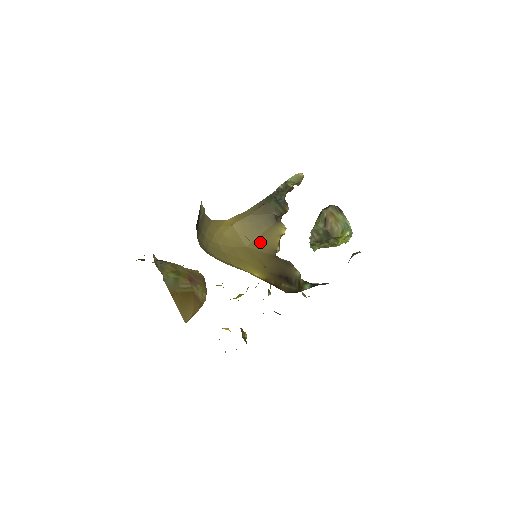
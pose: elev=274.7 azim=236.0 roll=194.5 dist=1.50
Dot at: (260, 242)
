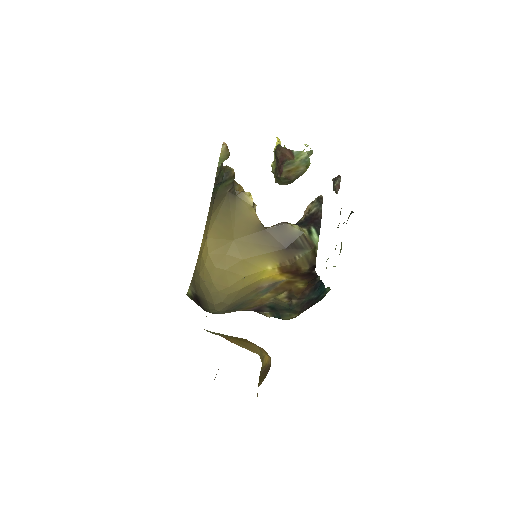
Dot at: (241, 227)
